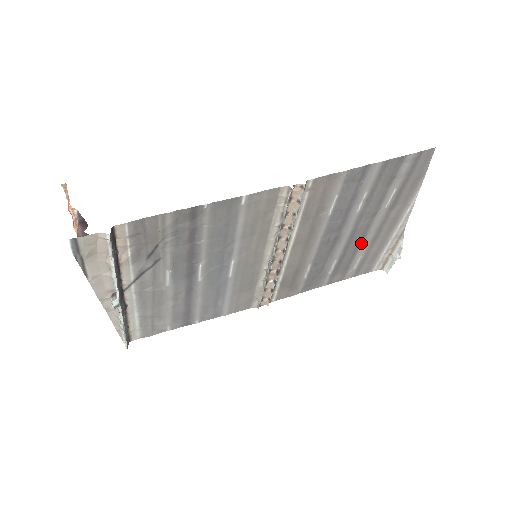
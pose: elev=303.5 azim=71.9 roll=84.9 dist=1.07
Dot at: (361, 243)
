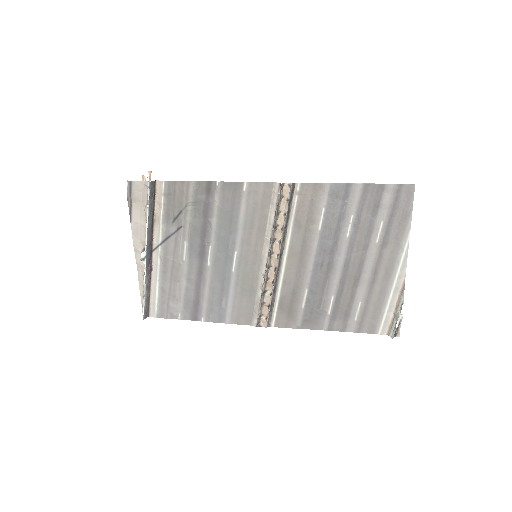
Dot at: (358, 283)
